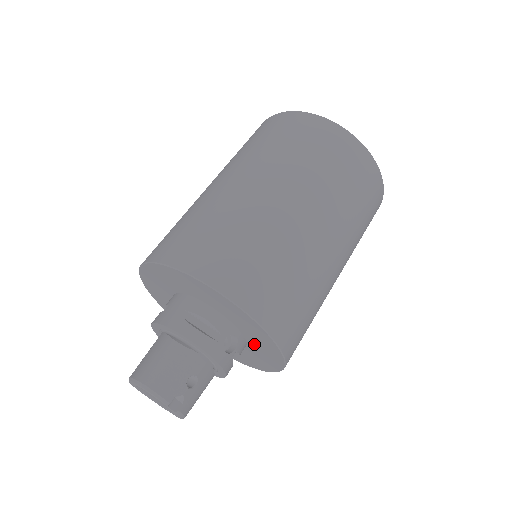
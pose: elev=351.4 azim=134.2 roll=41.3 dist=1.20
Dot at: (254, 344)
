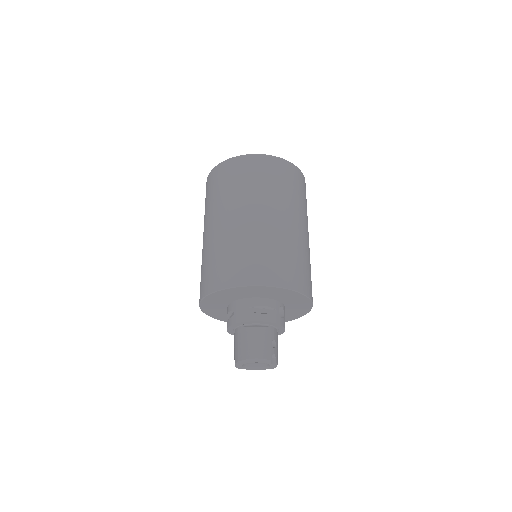
Dot at: (291, 306)
